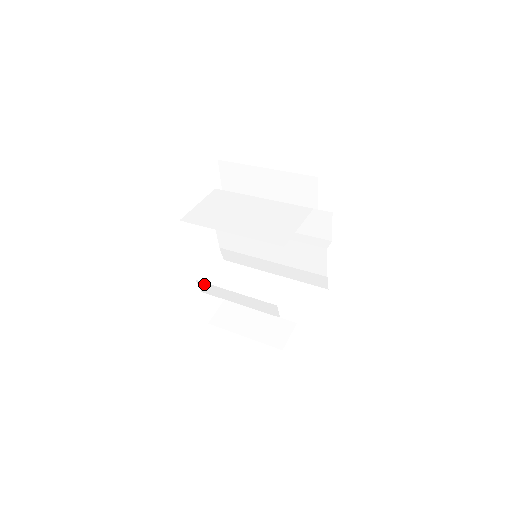
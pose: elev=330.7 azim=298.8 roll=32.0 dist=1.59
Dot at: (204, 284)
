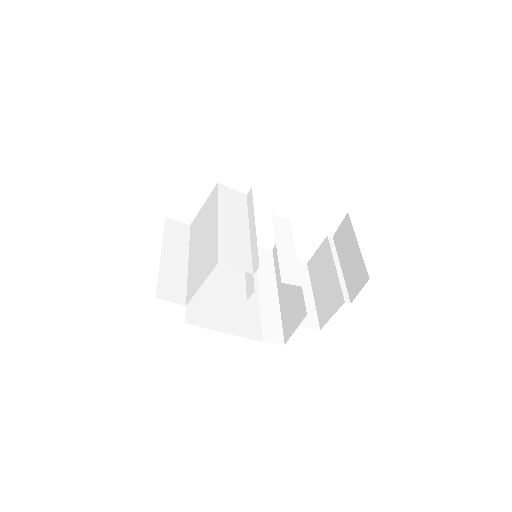
Dot at: (258, 253)
